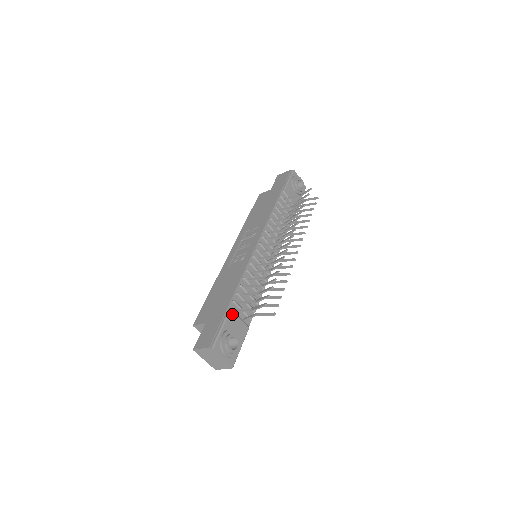
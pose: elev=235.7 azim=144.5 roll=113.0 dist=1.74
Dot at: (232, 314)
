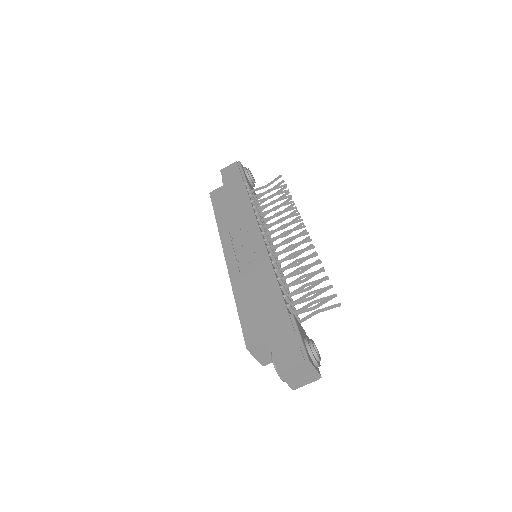
Dot at: (296, 319)
